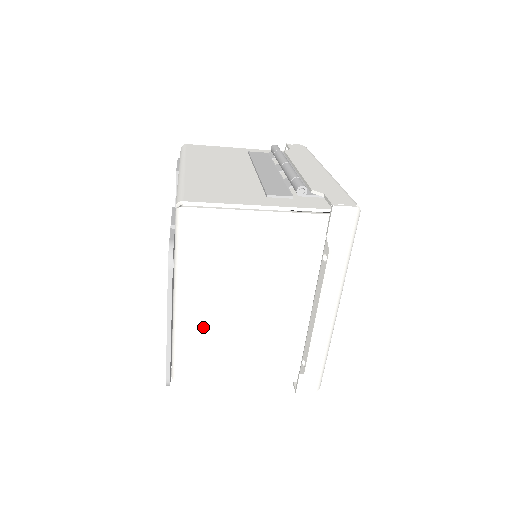
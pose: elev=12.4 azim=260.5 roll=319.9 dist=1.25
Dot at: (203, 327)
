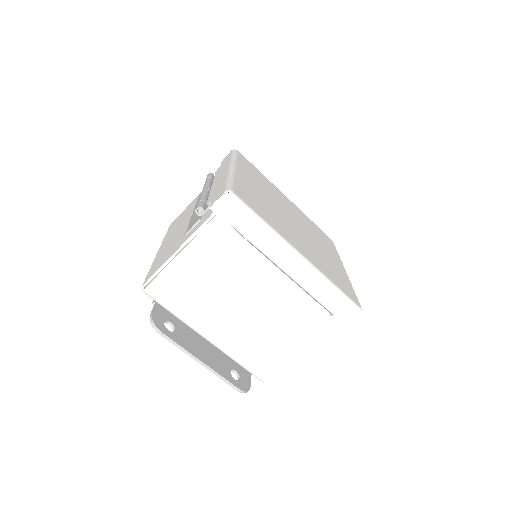
Dot at: (237, 339)
